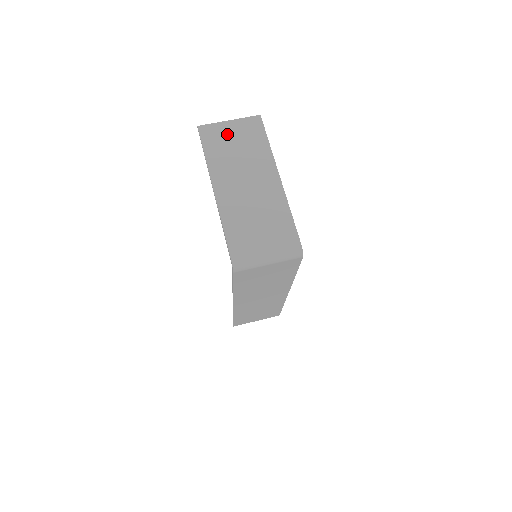
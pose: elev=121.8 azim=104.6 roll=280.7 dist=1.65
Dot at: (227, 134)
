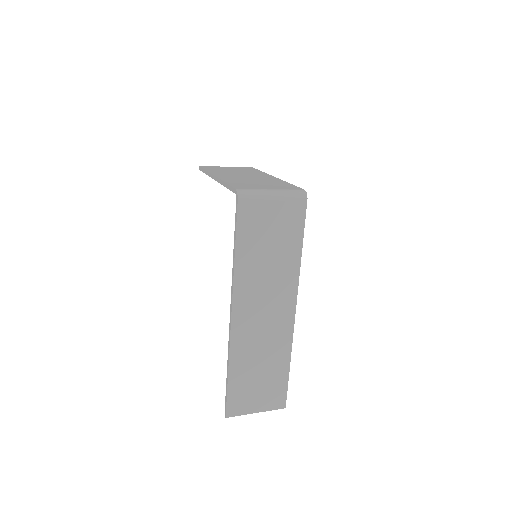
Dot at: (225, 168)
